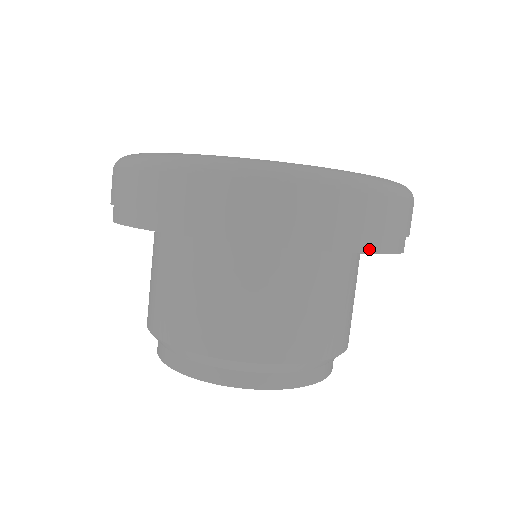
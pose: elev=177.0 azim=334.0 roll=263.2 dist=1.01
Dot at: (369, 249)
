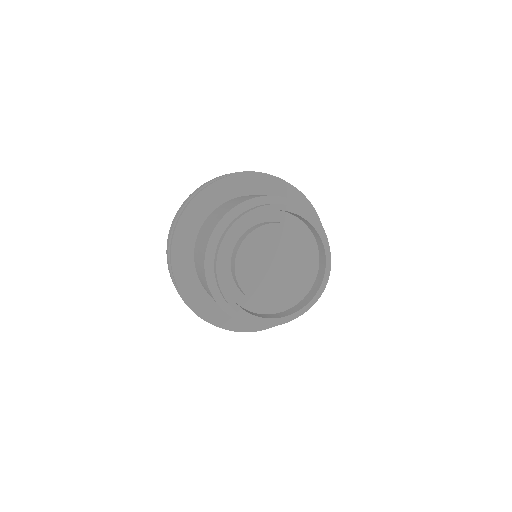
Dot at: (248, 173)
